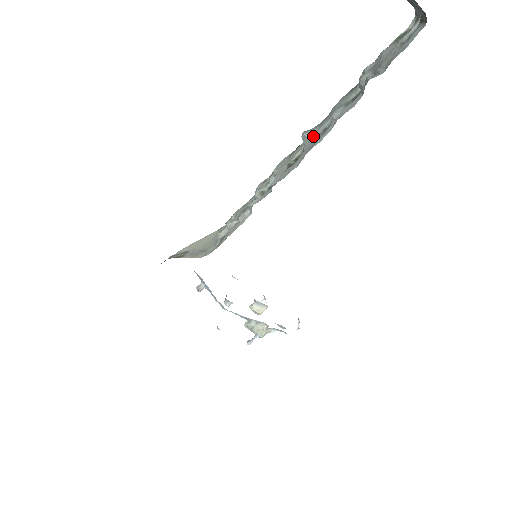
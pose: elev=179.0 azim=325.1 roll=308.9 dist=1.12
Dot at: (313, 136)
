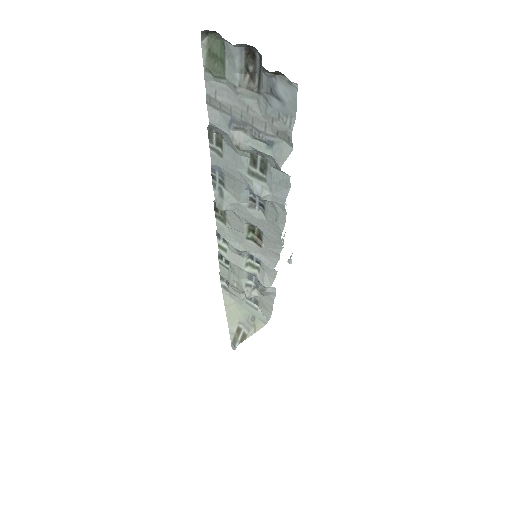
Dot at: (244, 210)
